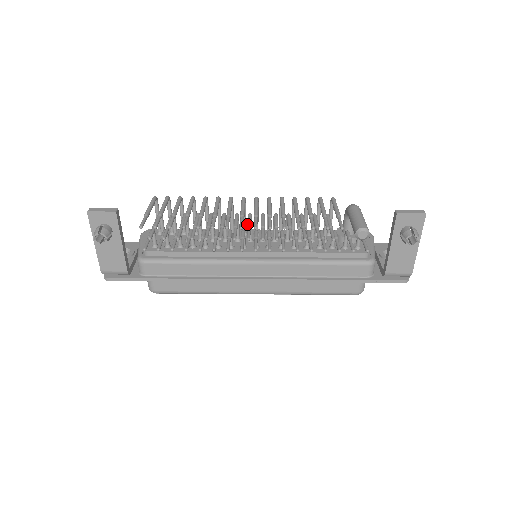
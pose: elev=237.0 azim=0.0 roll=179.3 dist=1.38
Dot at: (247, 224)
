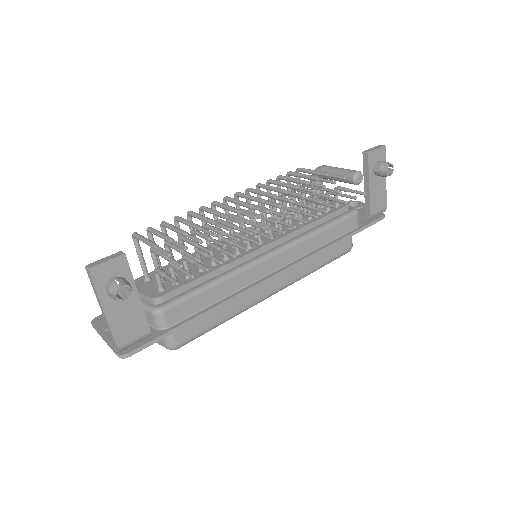
Dot at: occluded
